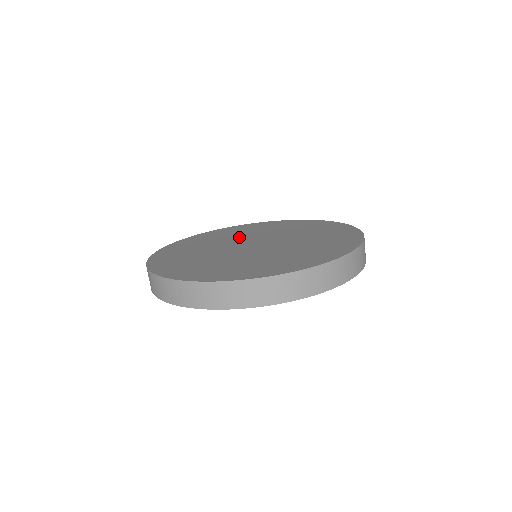
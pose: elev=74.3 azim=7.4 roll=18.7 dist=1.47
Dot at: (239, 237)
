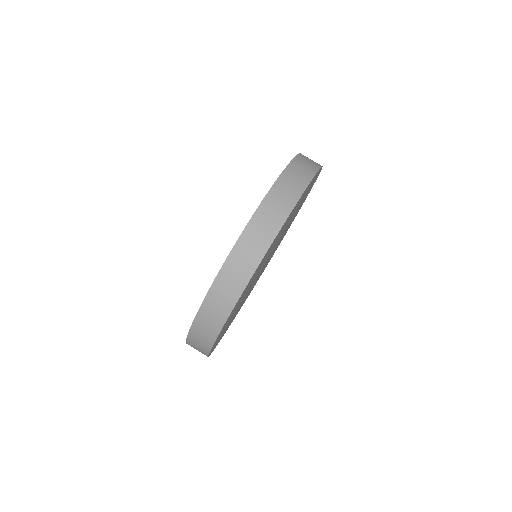
Dot at: occluded
